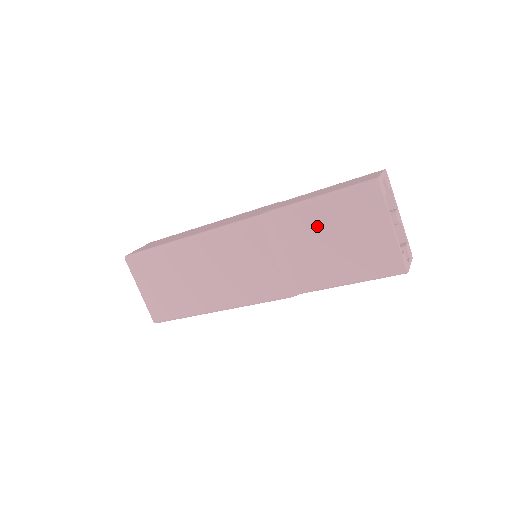
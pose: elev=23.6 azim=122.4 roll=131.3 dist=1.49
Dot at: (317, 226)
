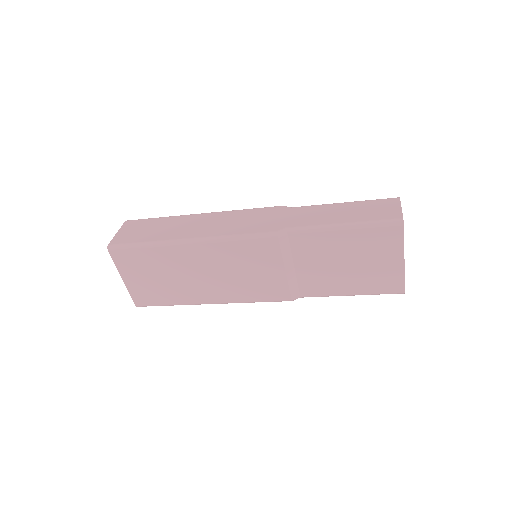
Dot at: (333, 249)
